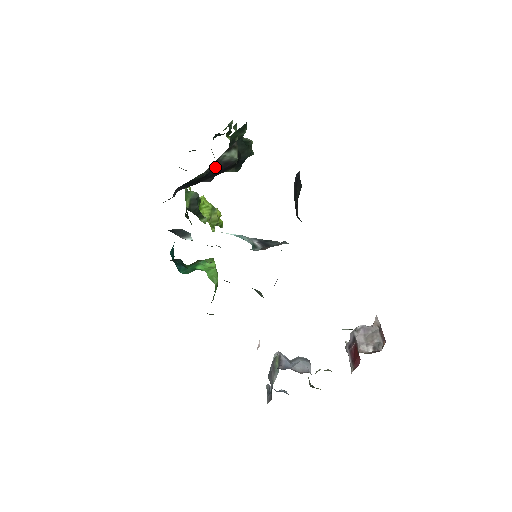
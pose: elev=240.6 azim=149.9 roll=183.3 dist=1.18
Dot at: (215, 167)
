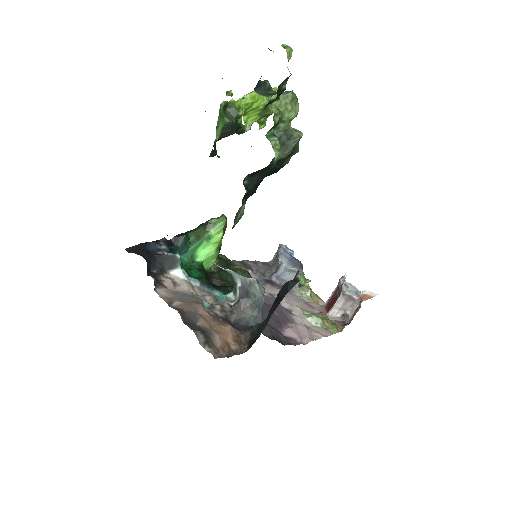
Dot at: occluded
